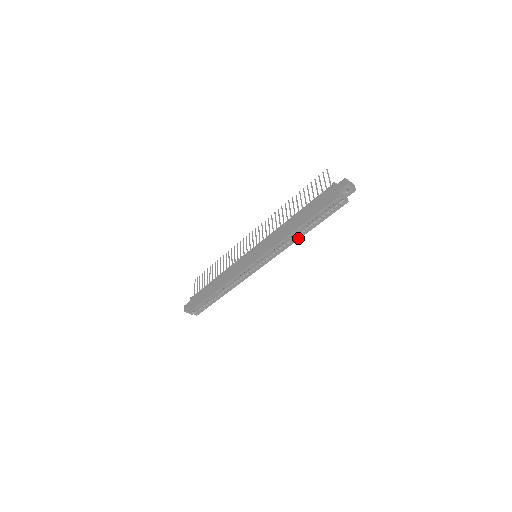
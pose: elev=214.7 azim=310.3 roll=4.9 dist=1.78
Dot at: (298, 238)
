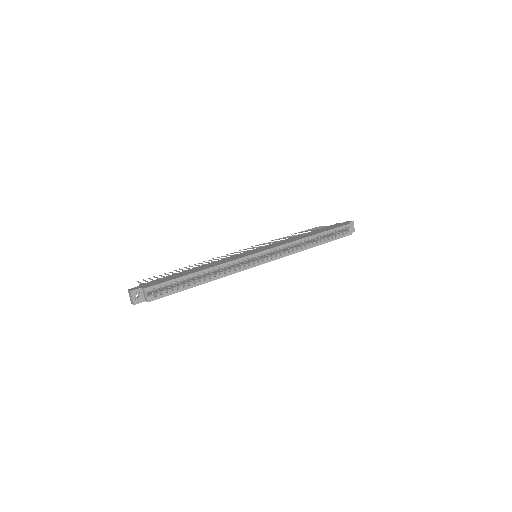
Dot at: (308, 247)
